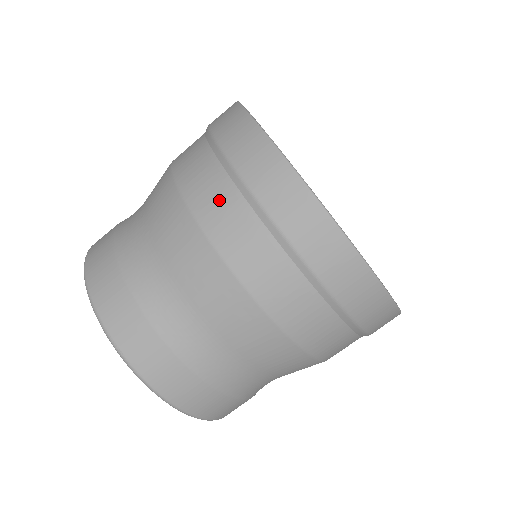
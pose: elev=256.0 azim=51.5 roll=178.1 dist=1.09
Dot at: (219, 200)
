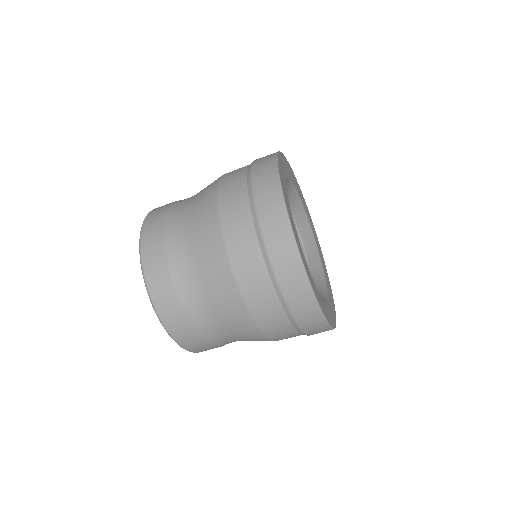
Dot at: (237, 208)
